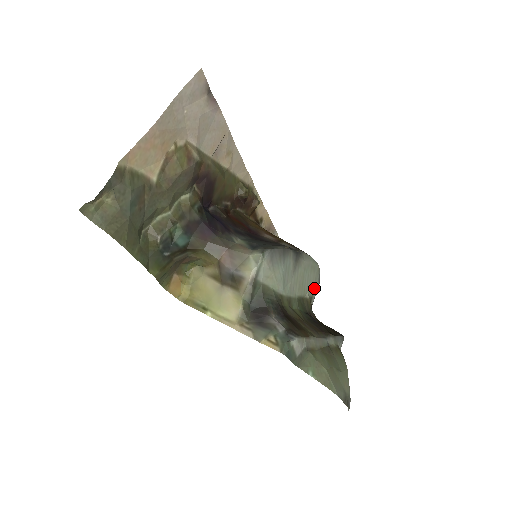
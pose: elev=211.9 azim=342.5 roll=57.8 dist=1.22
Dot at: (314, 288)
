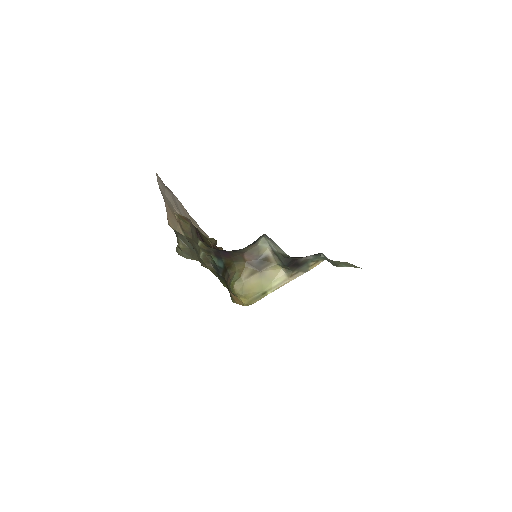
Dot at: occluded
